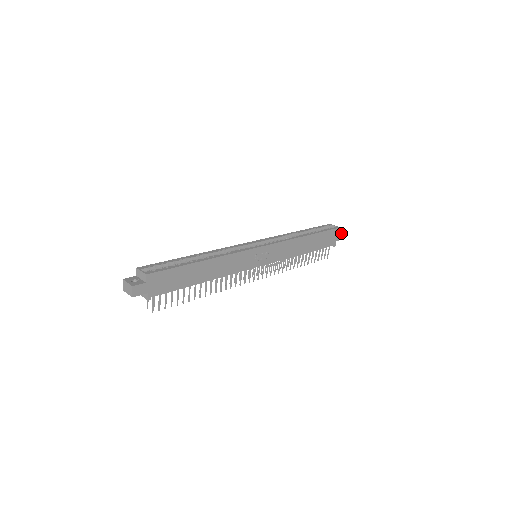
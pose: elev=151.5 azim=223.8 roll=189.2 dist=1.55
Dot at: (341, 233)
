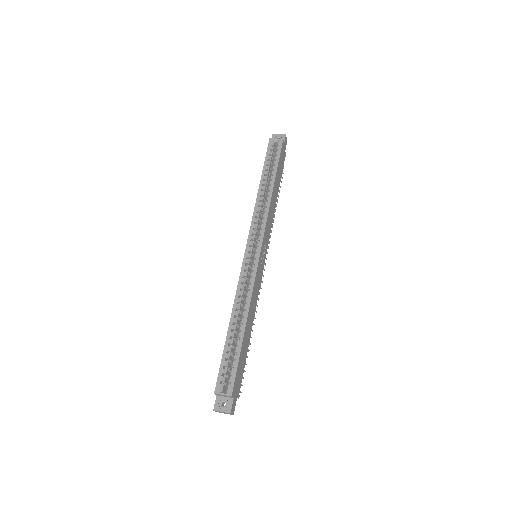
Dot at: (285, 140)
